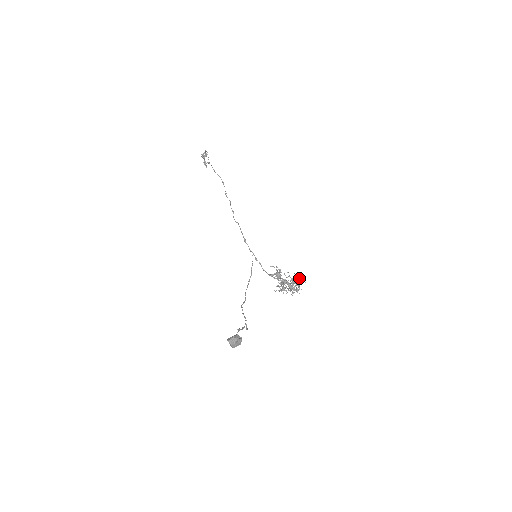
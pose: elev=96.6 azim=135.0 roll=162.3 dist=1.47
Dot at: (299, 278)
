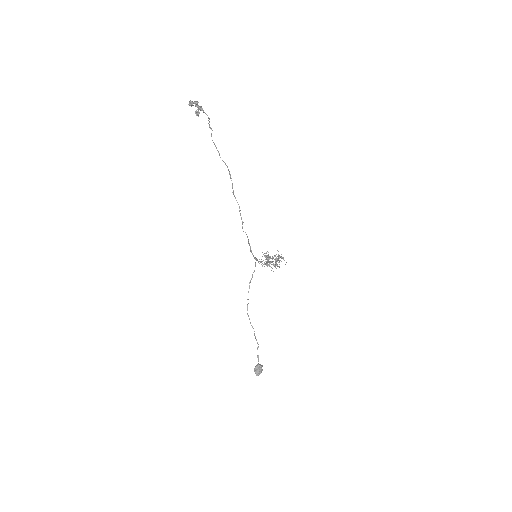
Dot at: (283, 259)
